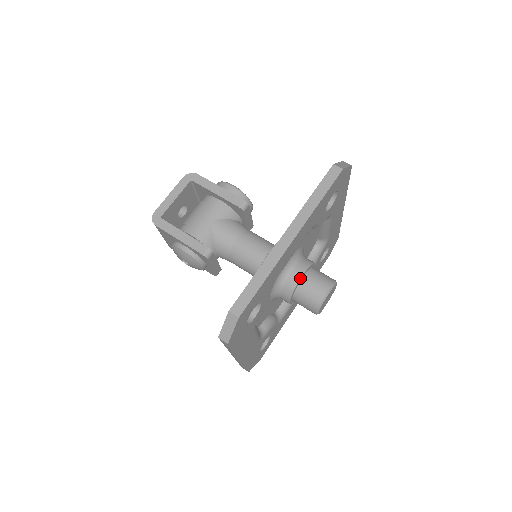
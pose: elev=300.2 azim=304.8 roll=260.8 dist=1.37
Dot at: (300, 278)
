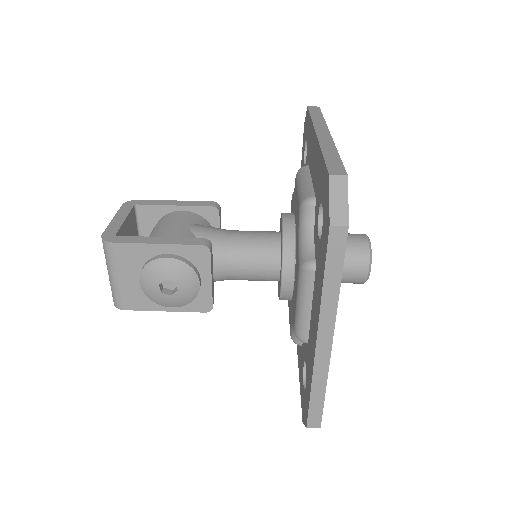
Dot at: occluded
